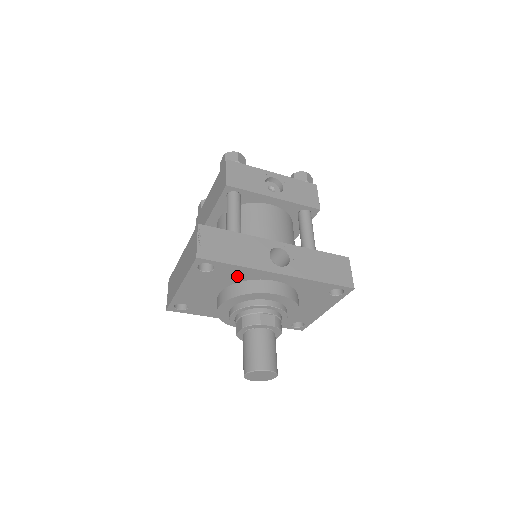
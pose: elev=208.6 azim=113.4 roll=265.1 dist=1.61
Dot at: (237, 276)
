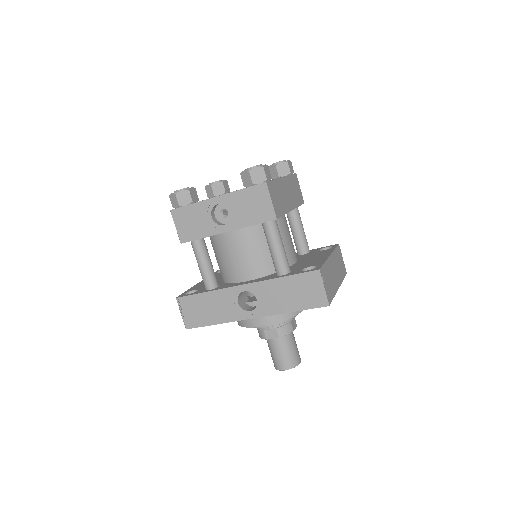
Dot at: occluded
